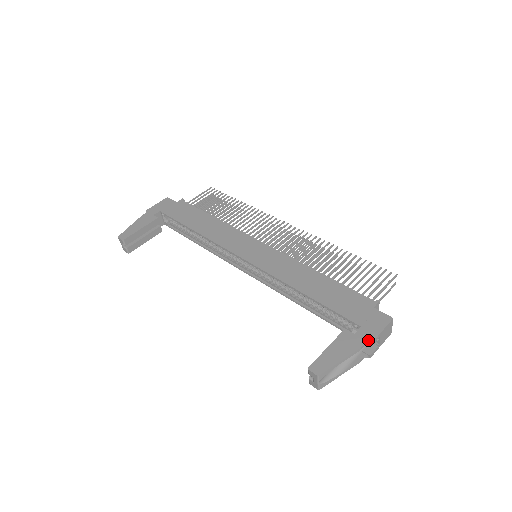
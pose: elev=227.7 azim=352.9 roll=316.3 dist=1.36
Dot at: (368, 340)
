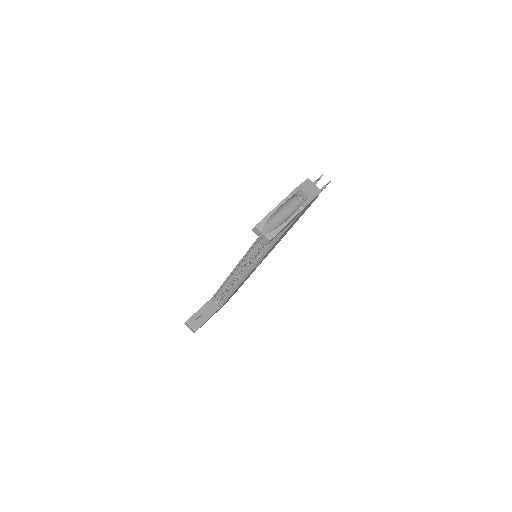
Dot at: (289, 194)
